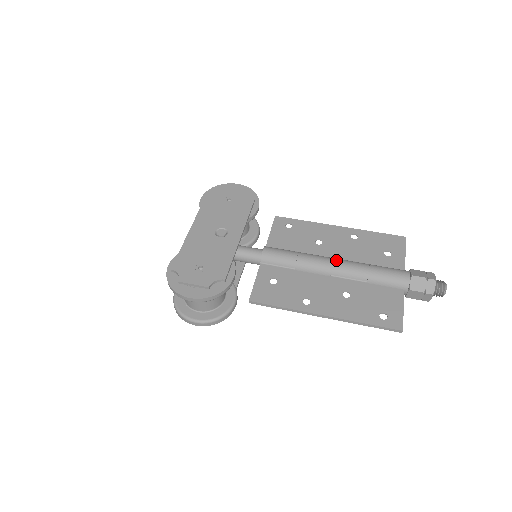
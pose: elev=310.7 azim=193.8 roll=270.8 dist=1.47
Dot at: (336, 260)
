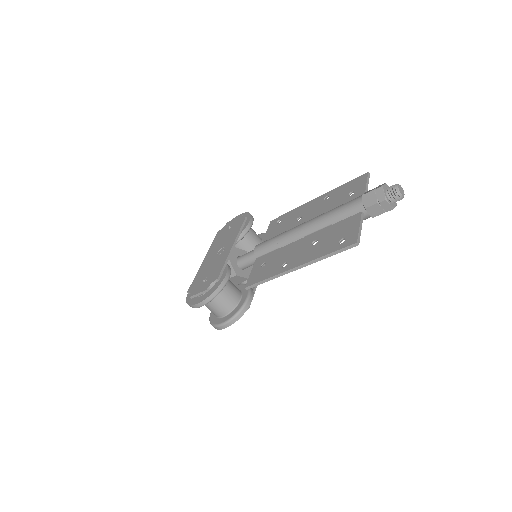
Dot at: (305, 222)
